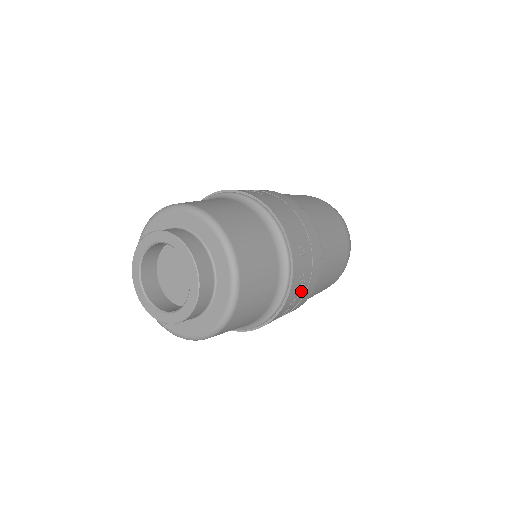
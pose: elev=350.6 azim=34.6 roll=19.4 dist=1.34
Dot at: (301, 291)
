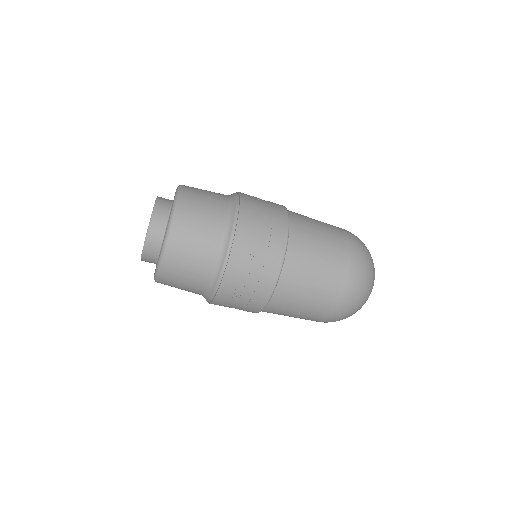
Dot at: (248, 277)
